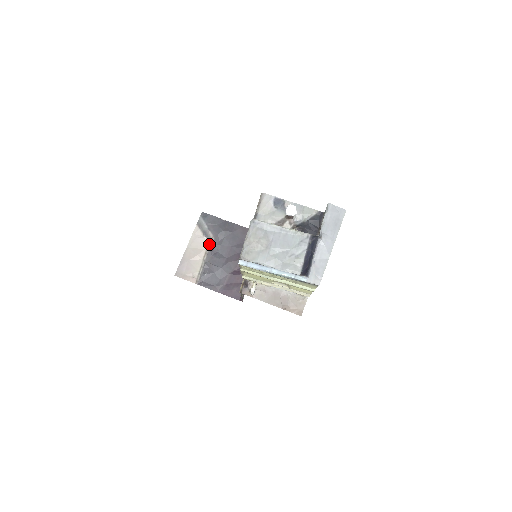
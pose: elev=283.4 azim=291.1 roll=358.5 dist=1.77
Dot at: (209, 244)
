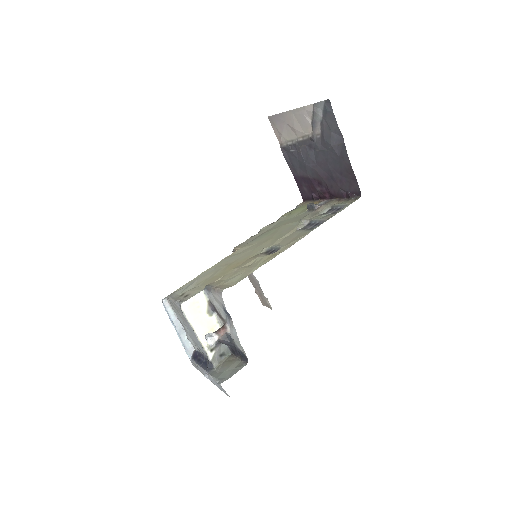
Dot at: (310, 135)
